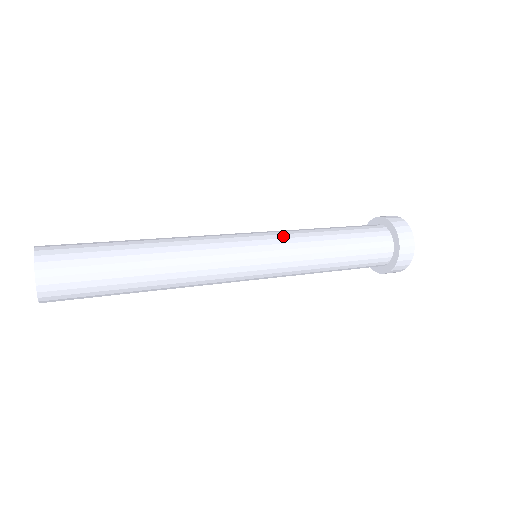
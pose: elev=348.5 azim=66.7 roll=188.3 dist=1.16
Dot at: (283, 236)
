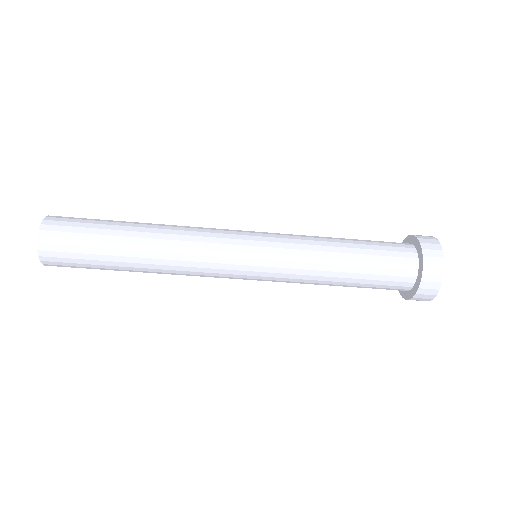
Dot at: (283, 236)
